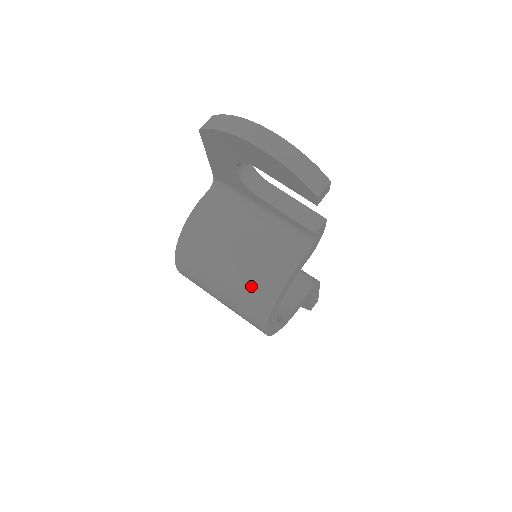
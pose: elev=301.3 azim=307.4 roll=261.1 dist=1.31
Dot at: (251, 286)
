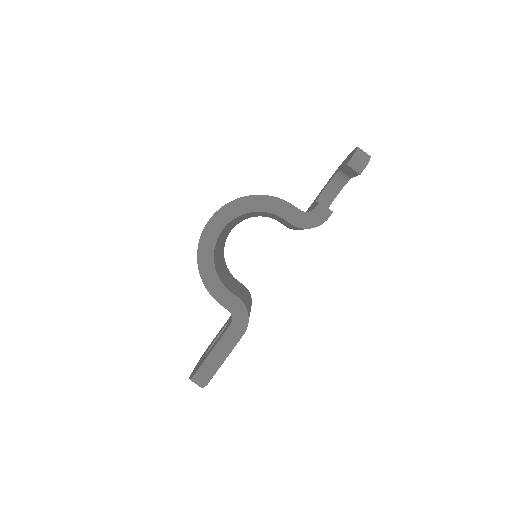
Dot at: occluded
